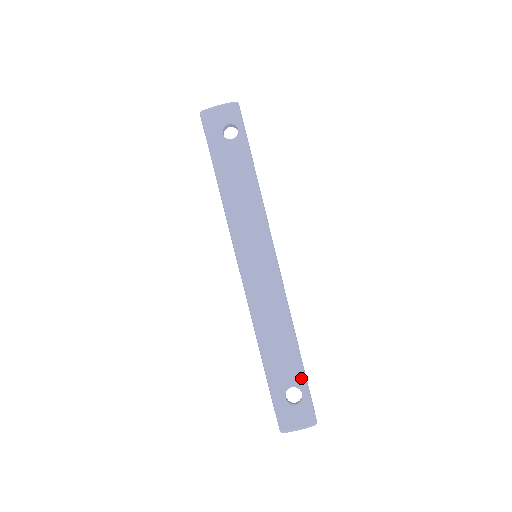
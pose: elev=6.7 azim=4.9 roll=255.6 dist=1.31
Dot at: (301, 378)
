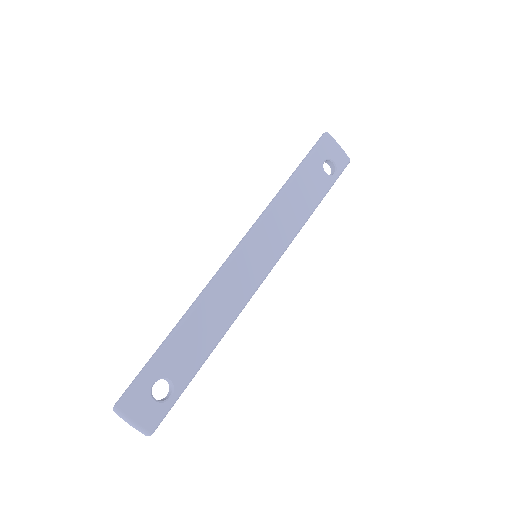
Dot at: (185, 383)
